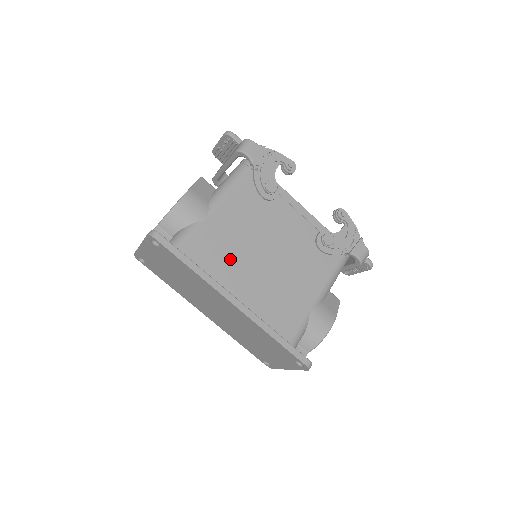
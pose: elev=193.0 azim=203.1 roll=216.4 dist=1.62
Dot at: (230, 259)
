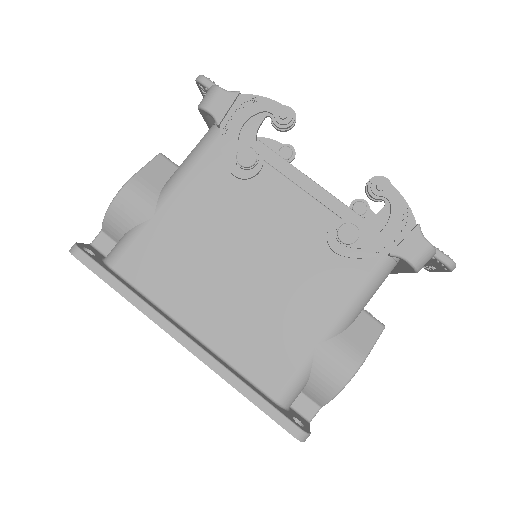
Dot at: (186, 274)
